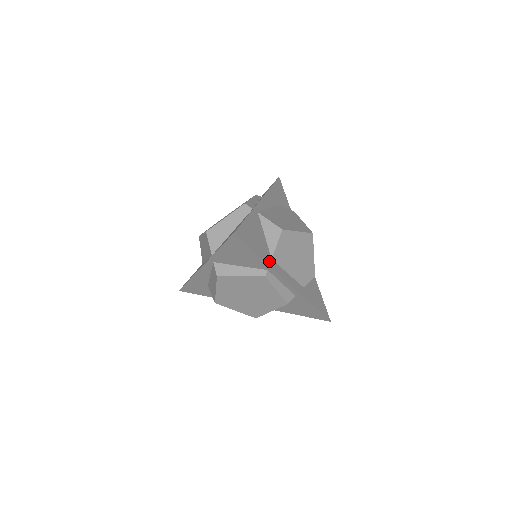
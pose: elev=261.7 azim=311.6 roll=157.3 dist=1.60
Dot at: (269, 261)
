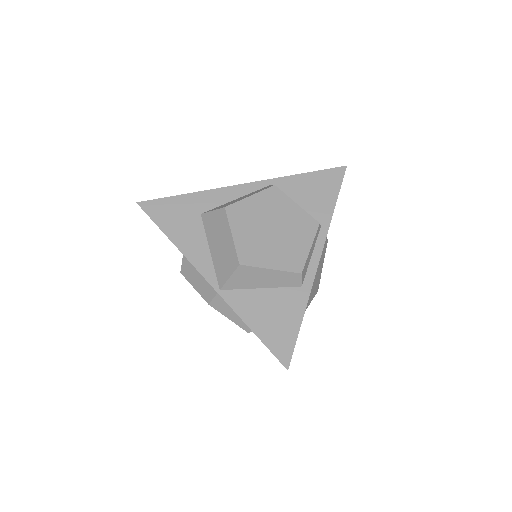
Dot at: occluded
